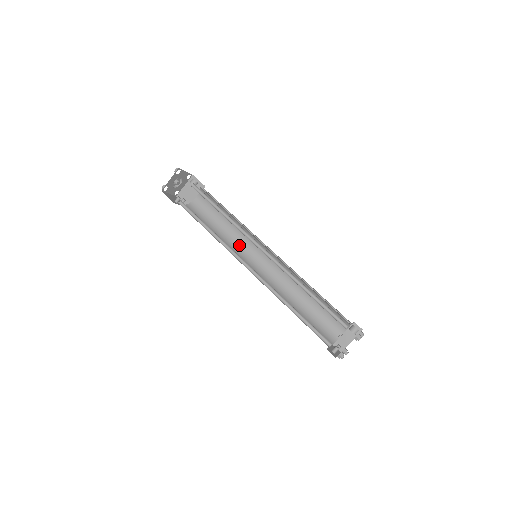
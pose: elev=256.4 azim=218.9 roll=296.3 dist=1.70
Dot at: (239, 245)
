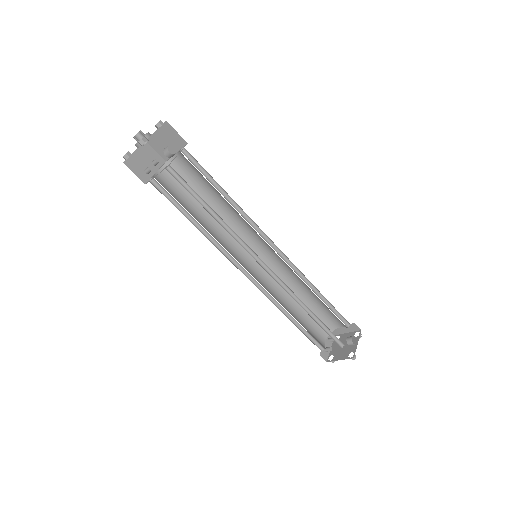
Dot at: (236, 227)
